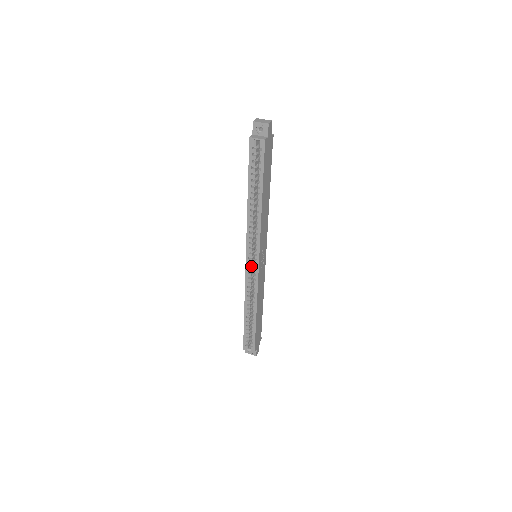
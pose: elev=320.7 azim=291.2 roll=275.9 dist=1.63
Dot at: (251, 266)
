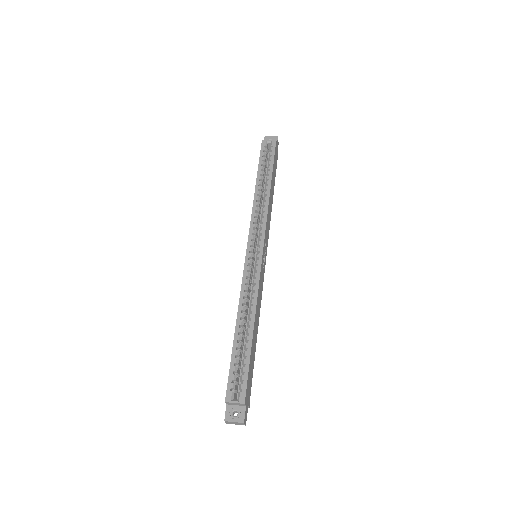
Dot at: (252, 258)
